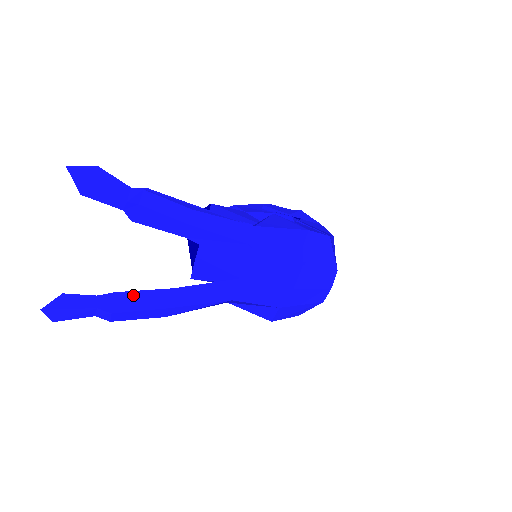
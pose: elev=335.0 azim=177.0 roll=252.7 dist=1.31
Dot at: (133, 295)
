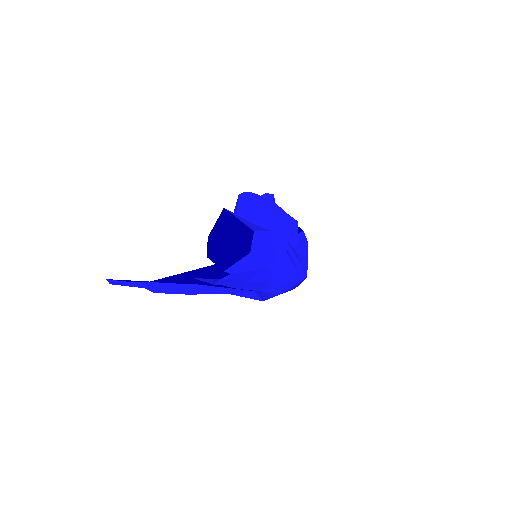
Dot at: (172, 286)
